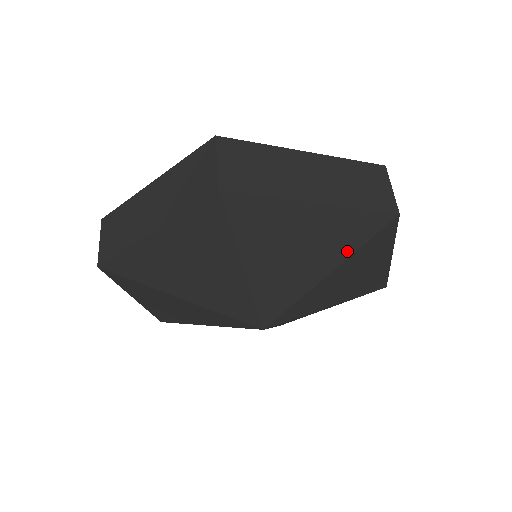
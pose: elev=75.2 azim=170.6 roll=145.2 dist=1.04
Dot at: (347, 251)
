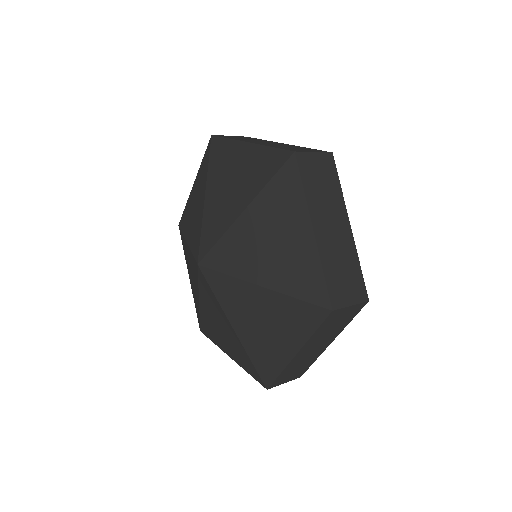
Dot at: (258, 187)
